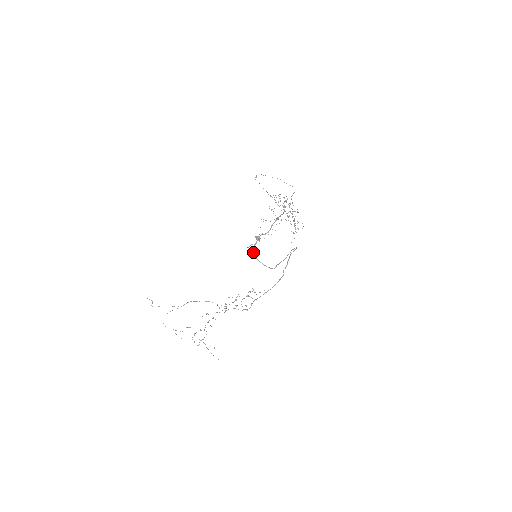
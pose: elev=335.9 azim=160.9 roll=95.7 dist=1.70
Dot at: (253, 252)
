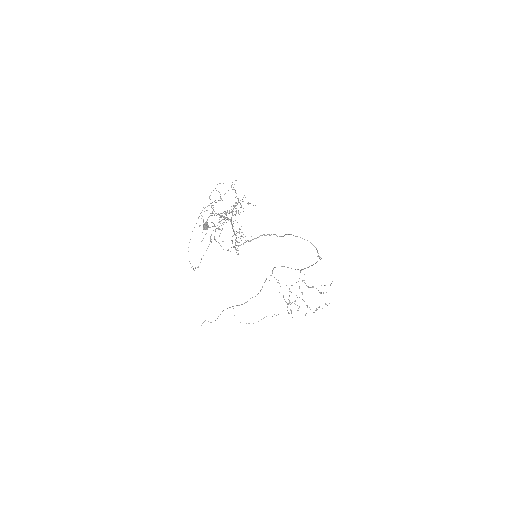
Dot at: occluded
